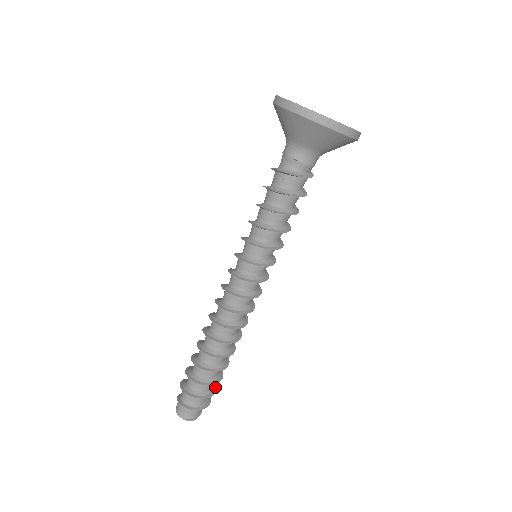
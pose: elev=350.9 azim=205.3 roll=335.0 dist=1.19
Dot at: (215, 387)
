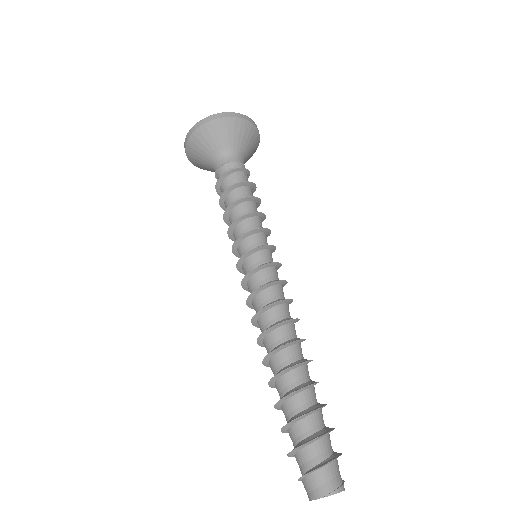
Dot at: (330, 428)
